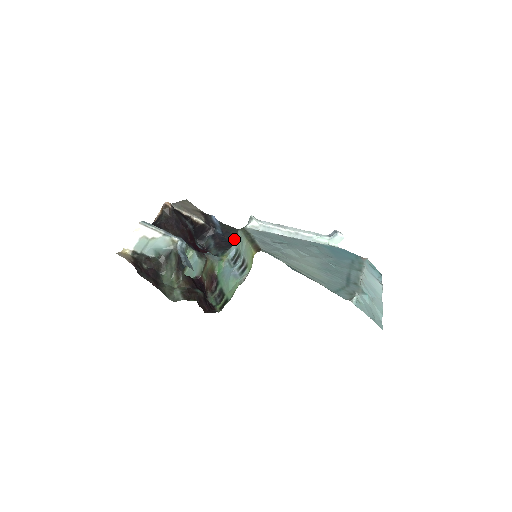
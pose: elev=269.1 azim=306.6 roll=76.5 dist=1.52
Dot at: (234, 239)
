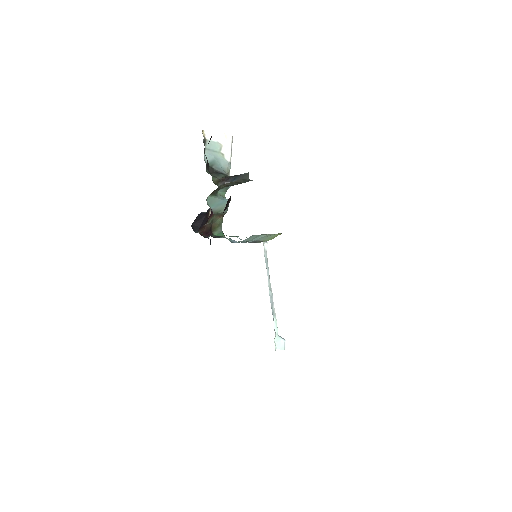
Dot at: occluded
